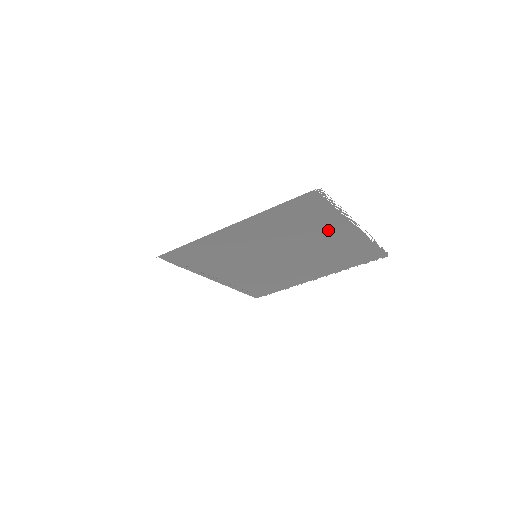
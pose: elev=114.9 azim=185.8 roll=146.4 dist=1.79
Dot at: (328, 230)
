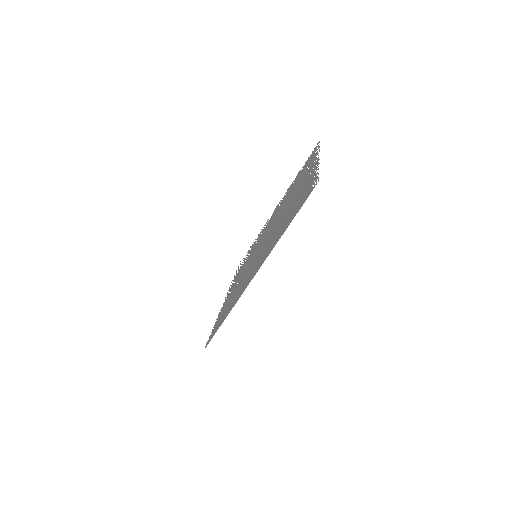
Dot at: (303, 184)
